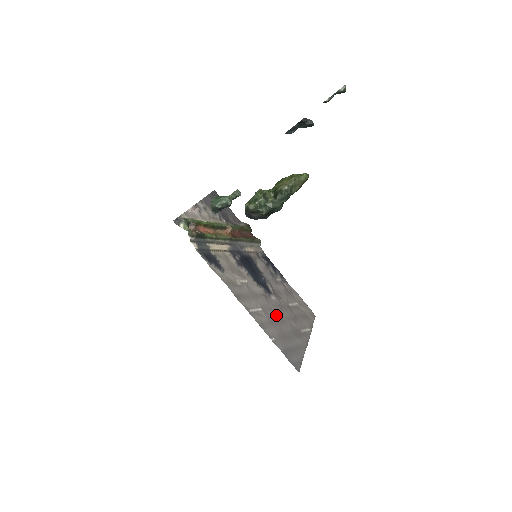
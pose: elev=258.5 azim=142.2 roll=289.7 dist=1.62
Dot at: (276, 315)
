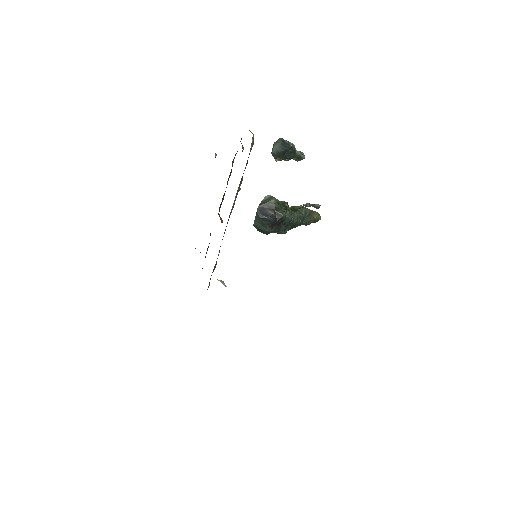
Dot at: occluded
